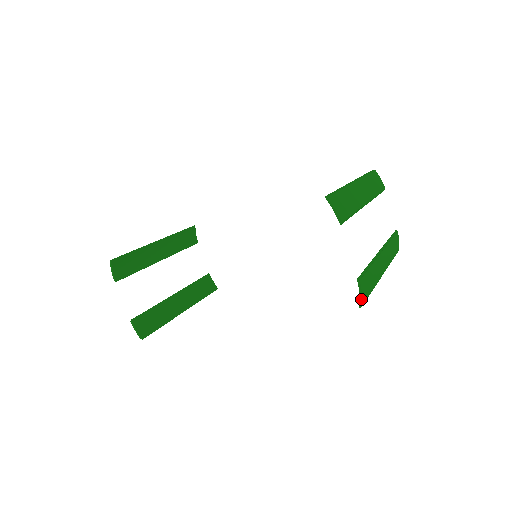
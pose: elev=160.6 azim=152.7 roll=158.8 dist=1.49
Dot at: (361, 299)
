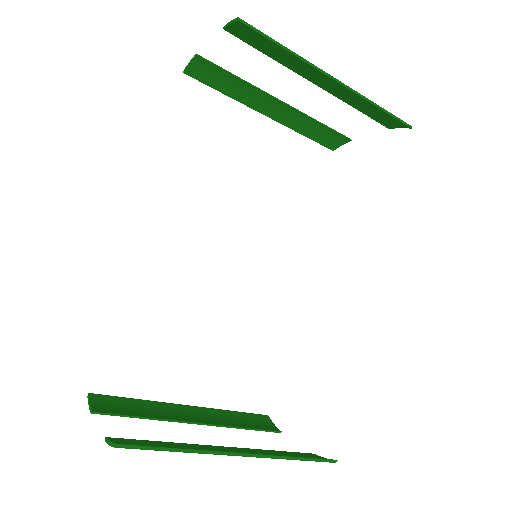
Dot at: (234, 20)
